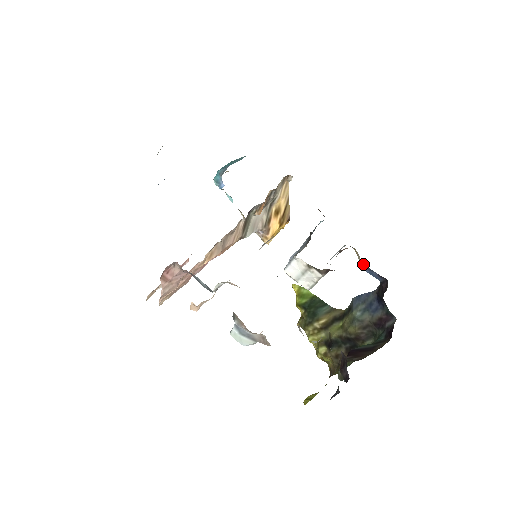
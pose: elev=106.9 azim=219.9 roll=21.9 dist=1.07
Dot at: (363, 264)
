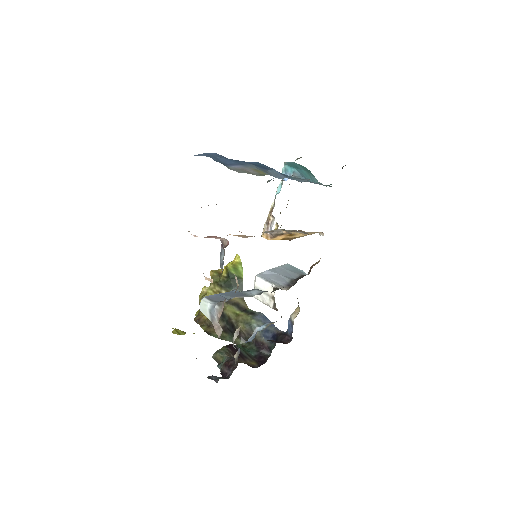
Dot at: (293, 320)
